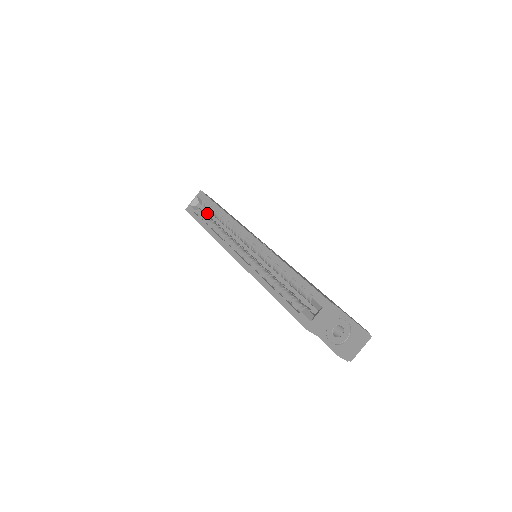
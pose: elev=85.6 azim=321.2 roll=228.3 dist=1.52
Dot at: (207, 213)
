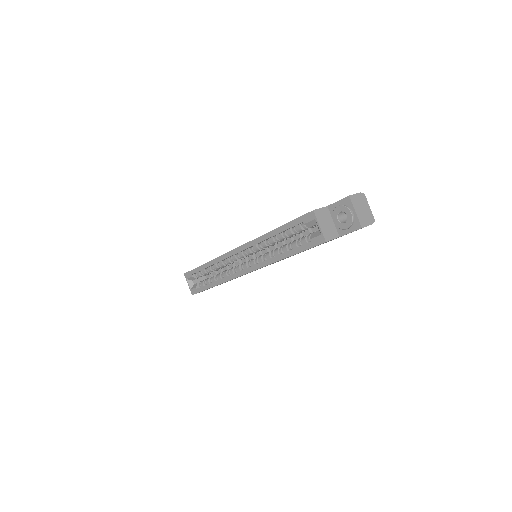
Dot at: occluded
